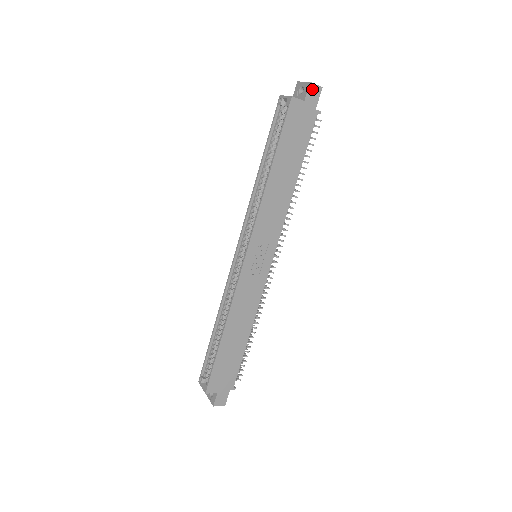
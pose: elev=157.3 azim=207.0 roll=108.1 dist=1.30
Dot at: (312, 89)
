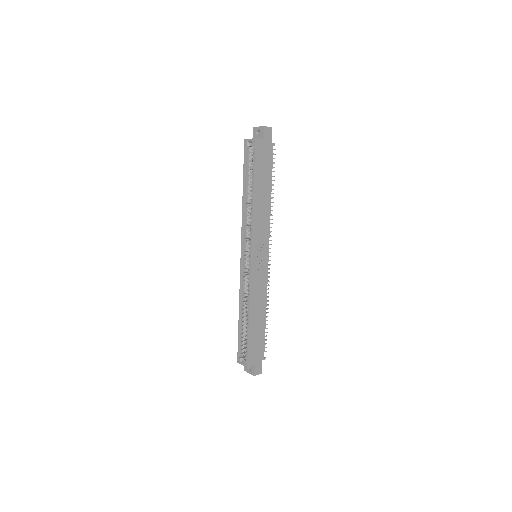
Dot at: (266, 130)
